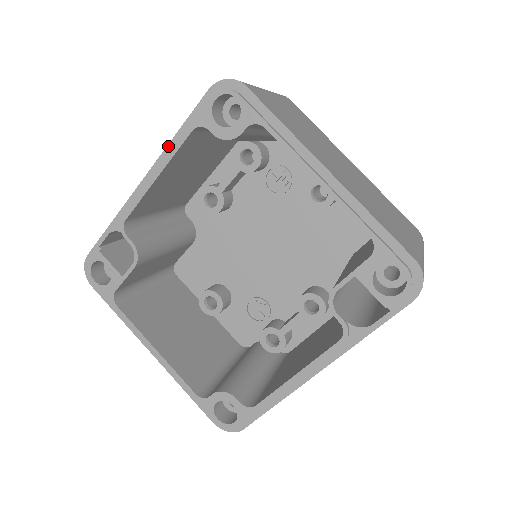
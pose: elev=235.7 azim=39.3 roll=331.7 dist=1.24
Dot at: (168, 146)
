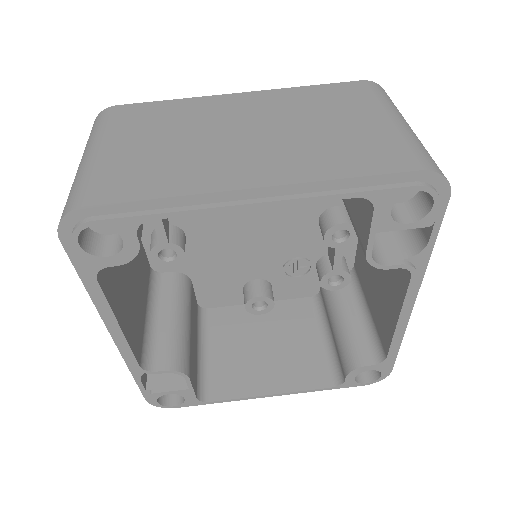
Dot at: (94, 303)
